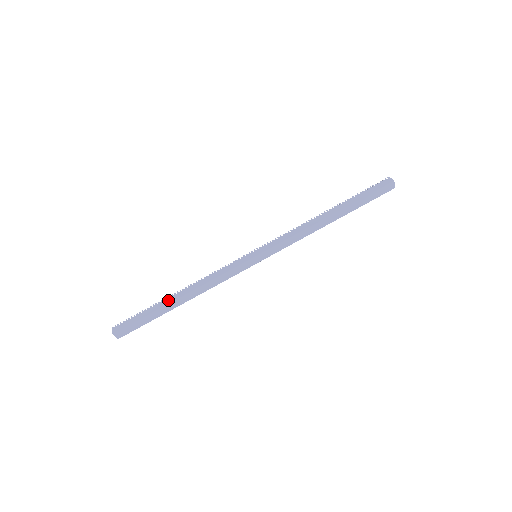
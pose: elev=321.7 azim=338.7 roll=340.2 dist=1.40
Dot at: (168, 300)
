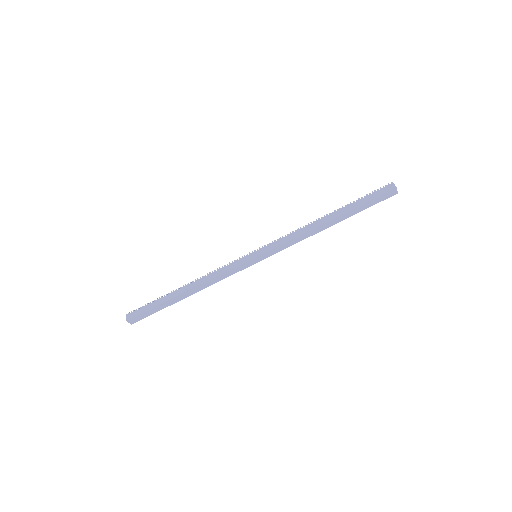
Dot at: (175, 293)
